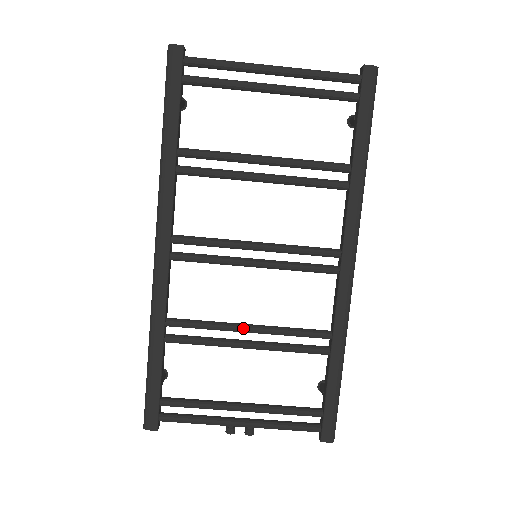
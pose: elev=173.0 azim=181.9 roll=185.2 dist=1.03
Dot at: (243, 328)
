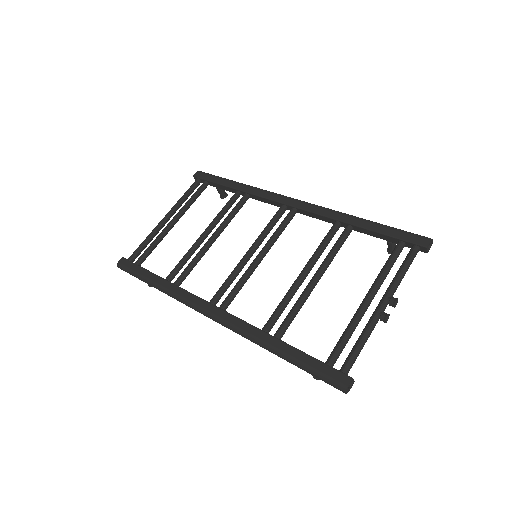
Dot at: (299, 277)
